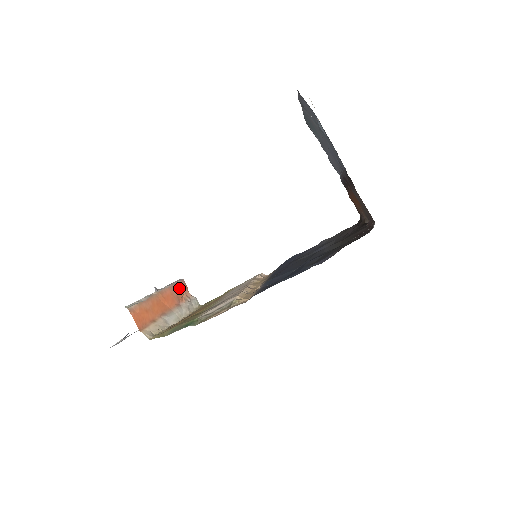
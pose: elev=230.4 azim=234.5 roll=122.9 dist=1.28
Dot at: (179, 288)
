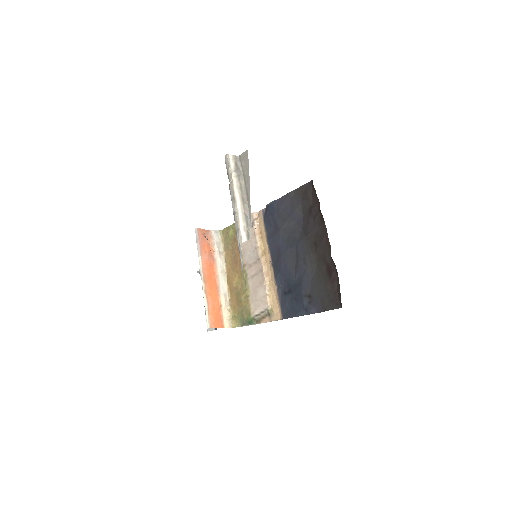
Dot at: (203, 244)
